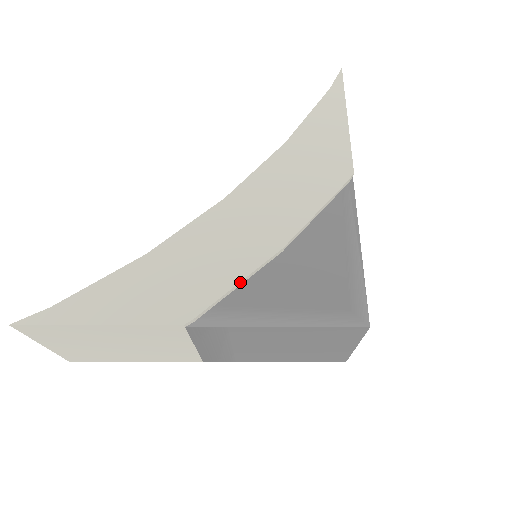
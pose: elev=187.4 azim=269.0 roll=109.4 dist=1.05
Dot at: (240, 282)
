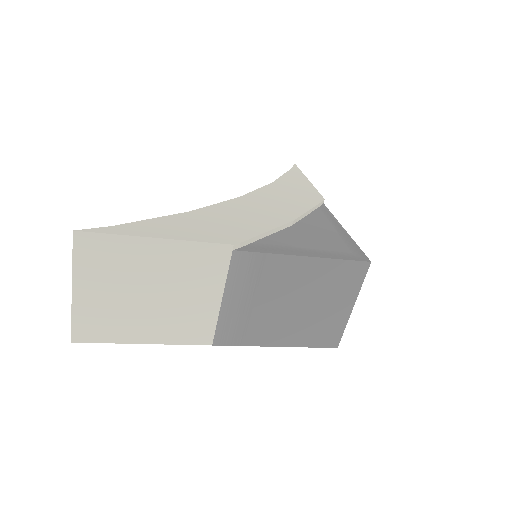
Dot at: (269, 231)
